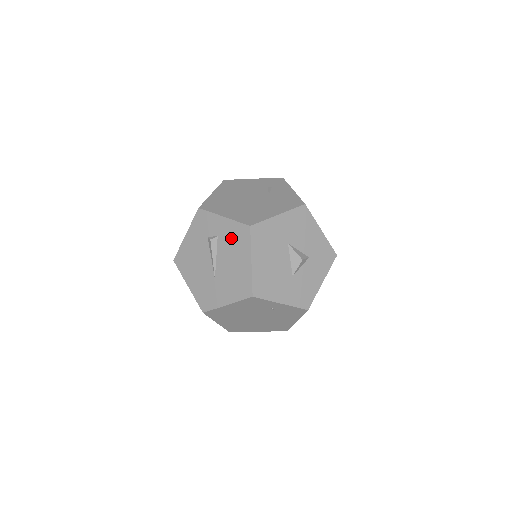
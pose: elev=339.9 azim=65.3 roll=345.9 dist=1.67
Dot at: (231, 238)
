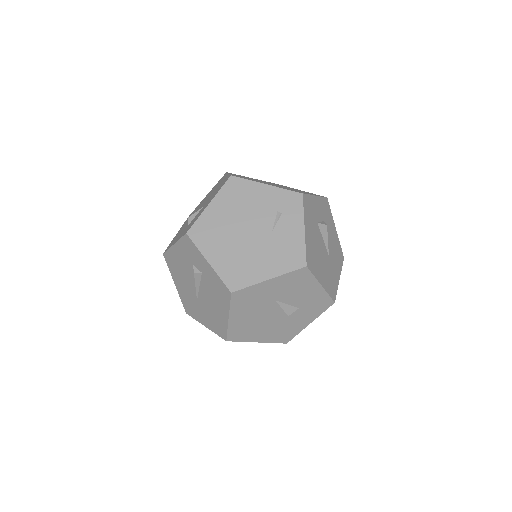
Dot at: (213, 286)
